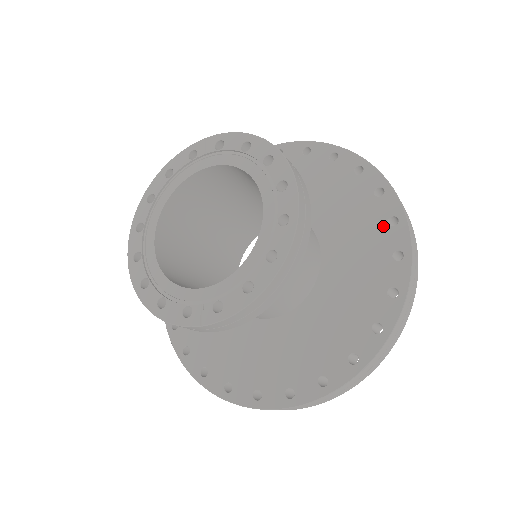
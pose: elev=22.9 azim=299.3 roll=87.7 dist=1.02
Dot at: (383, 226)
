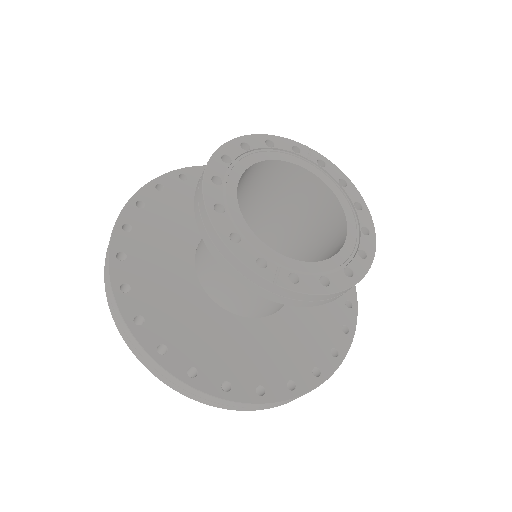
Dot at: (342, 303)
